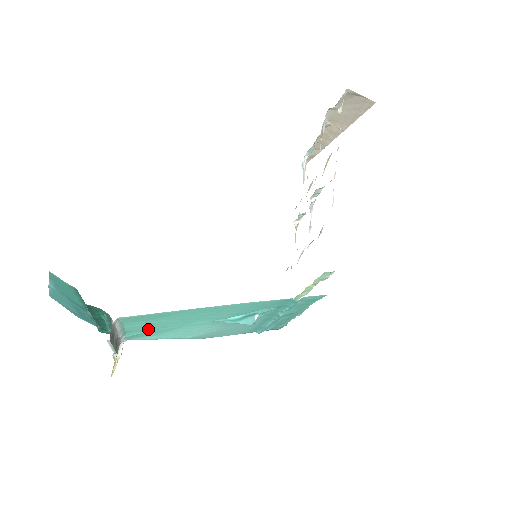
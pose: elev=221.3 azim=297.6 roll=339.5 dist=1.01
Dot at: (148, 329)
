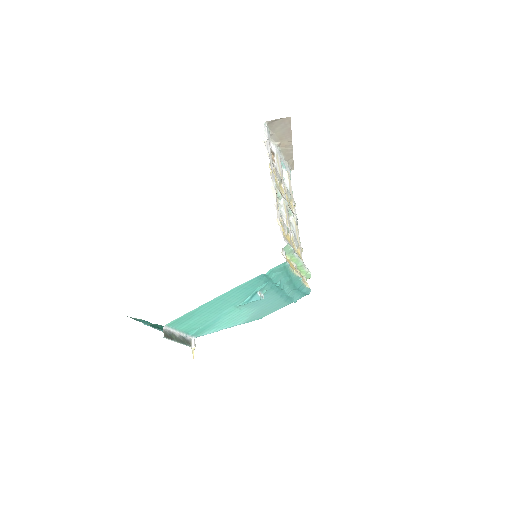
Dot at: (198, 326)
